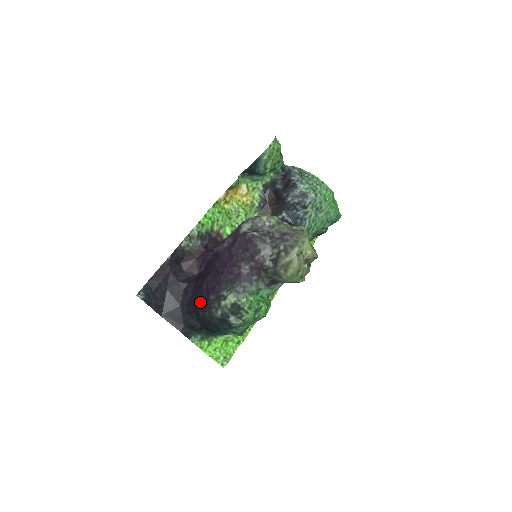
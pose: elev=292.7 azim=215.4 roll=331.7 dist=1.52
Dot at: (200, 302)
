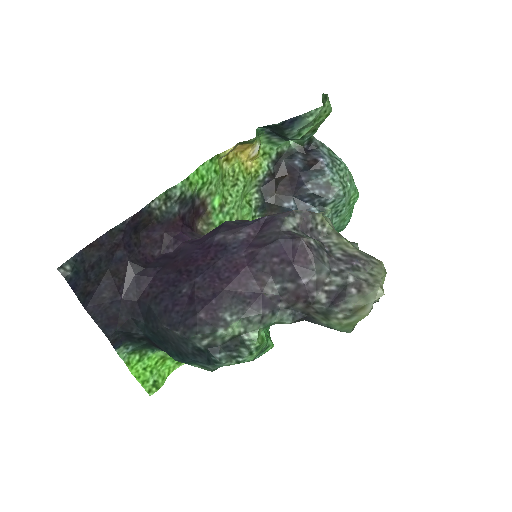
Dot at: (167, 310)
